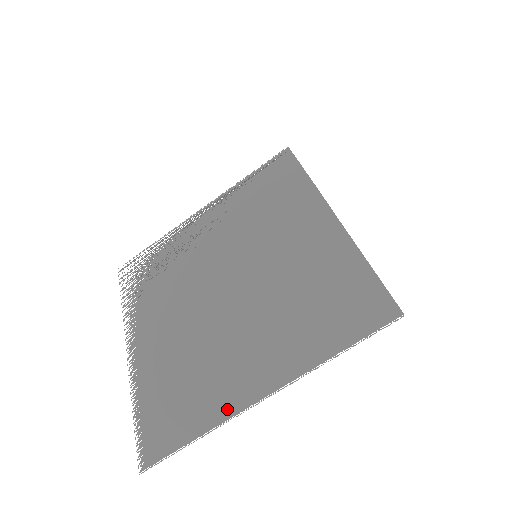
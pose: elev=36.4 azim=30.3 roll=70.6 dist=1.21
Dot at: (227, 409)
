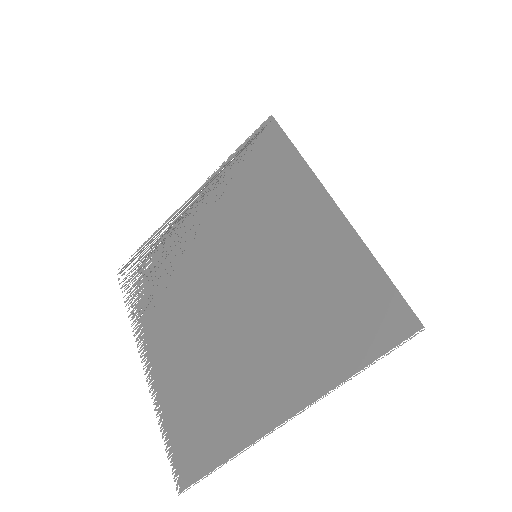
Dot at: (252, 431)
